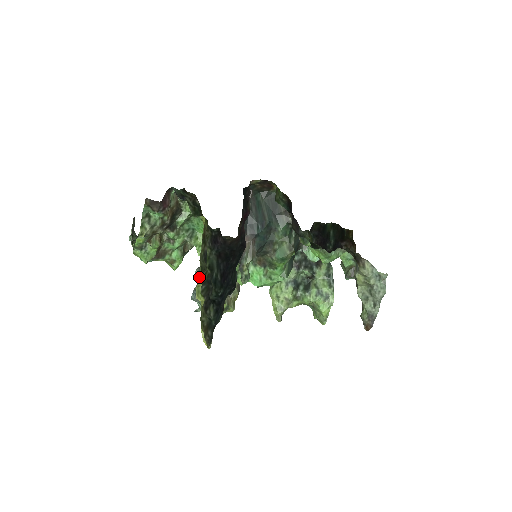
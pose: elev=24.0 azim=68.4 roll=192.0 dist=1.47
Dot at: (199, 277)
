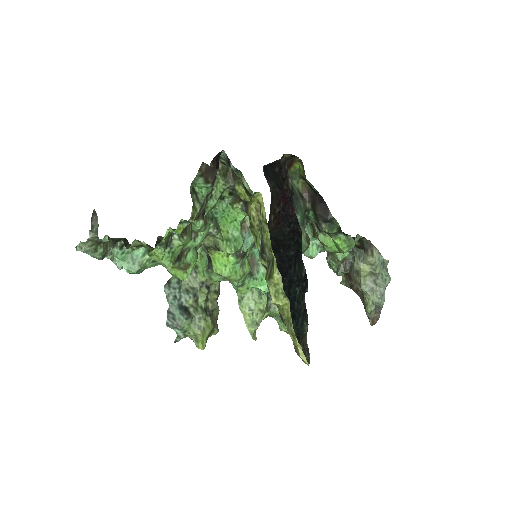
Dot at: (275, 272)
